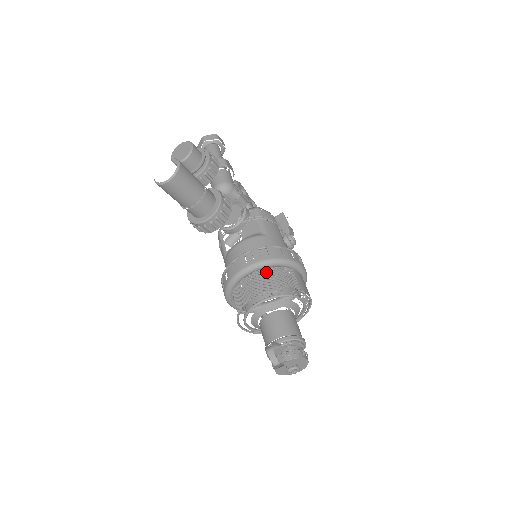
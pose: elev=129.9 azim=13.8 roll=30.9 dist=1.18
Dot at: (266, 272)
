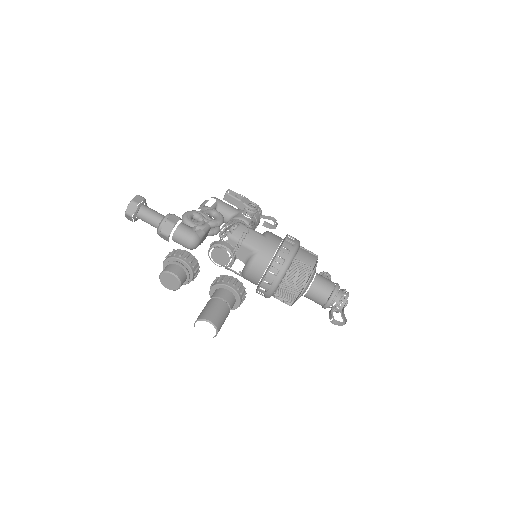
Dot at: (287, 280)
